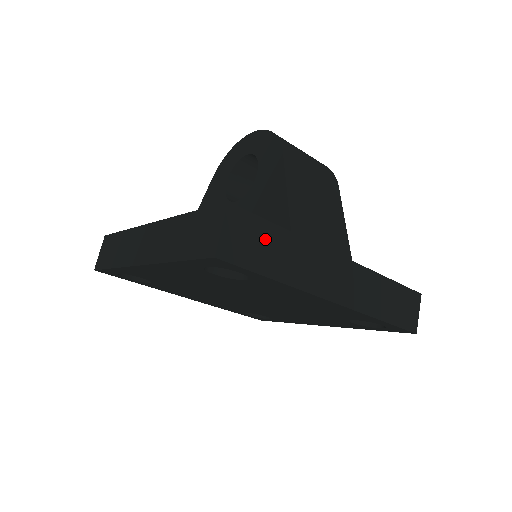
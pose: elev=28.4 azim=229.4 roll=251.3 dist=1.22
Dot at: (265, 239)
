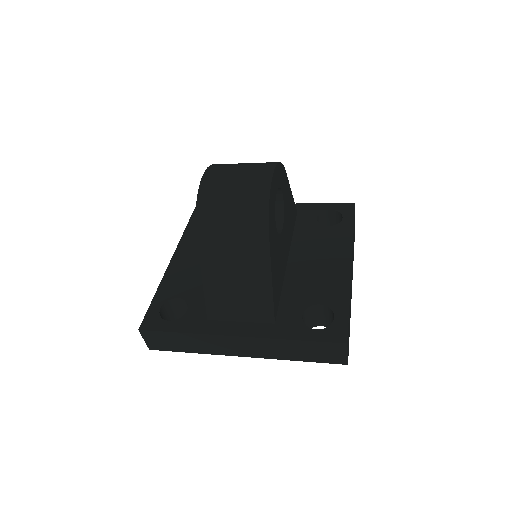
Dot at: (171, 339)
